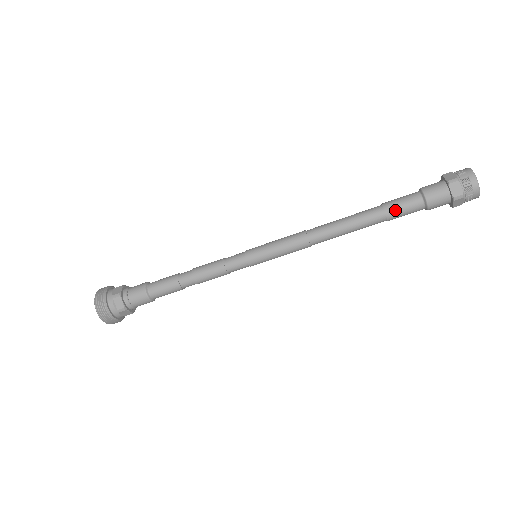
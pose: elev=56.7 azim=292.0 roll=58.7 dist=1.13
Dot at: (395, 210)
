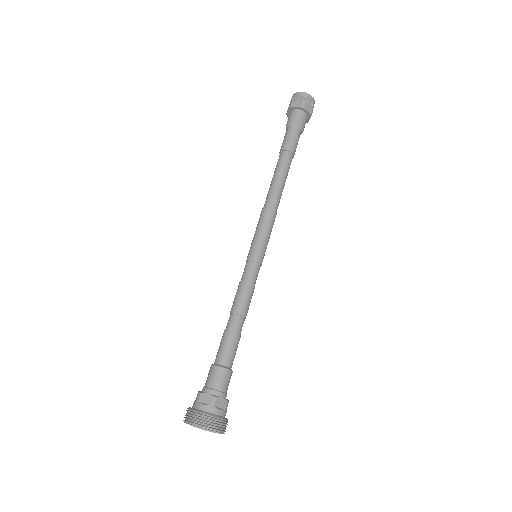
Dot at: (287, 144)
